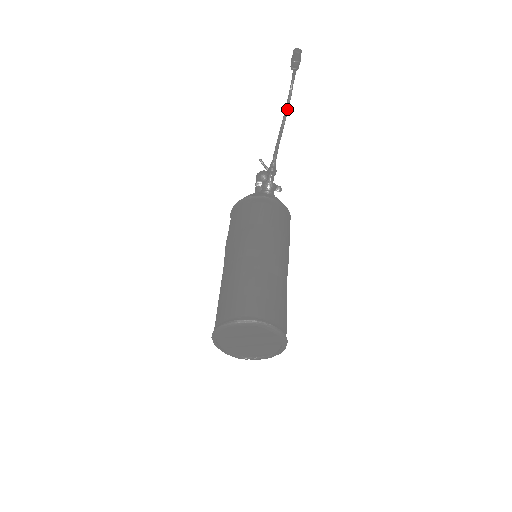
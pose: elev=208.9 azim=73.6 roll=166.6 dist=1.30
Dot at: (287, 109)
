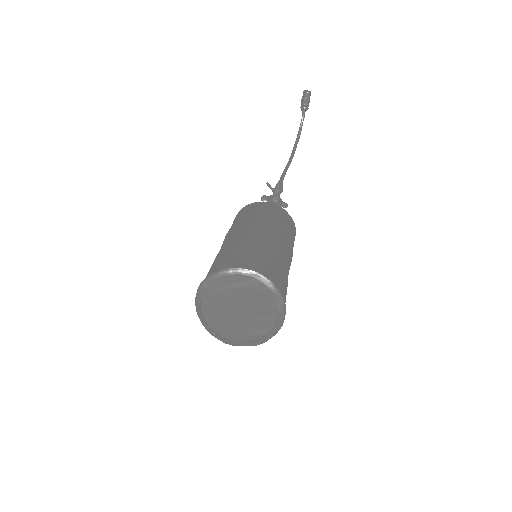
Dot at: (296, 145)
